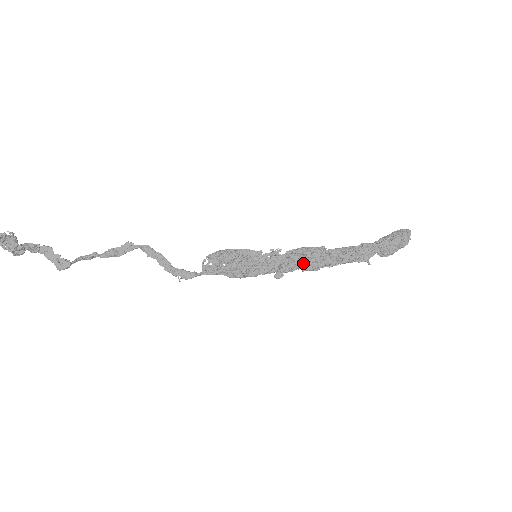
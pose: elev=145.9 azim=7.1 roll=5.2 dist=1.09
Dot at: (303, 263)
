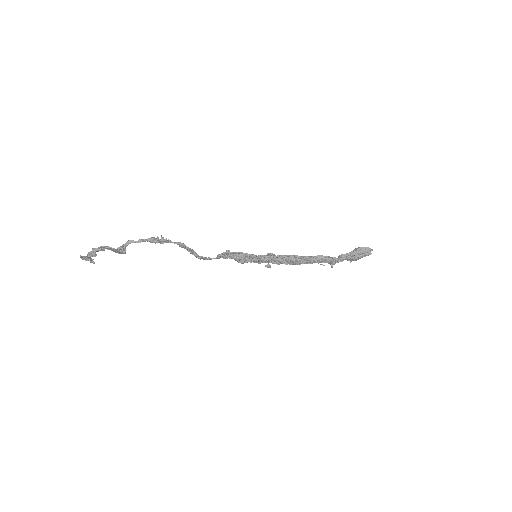
Dot at: (287, 263)
